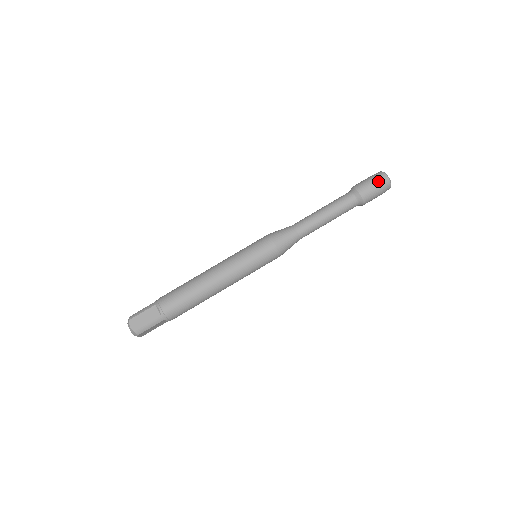
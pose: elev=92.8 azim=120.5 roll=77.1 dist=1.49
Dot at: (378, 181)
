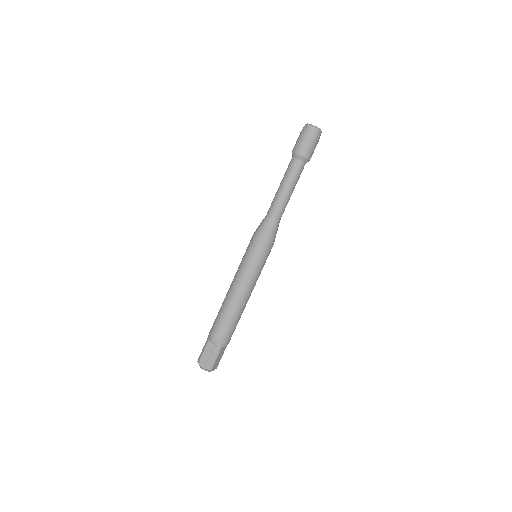
Dot at: (306, 134)
